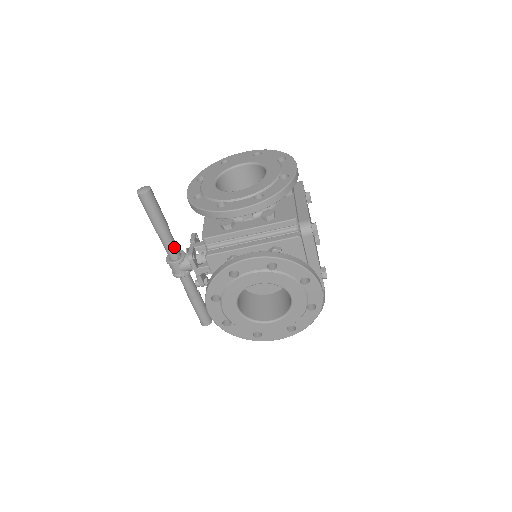
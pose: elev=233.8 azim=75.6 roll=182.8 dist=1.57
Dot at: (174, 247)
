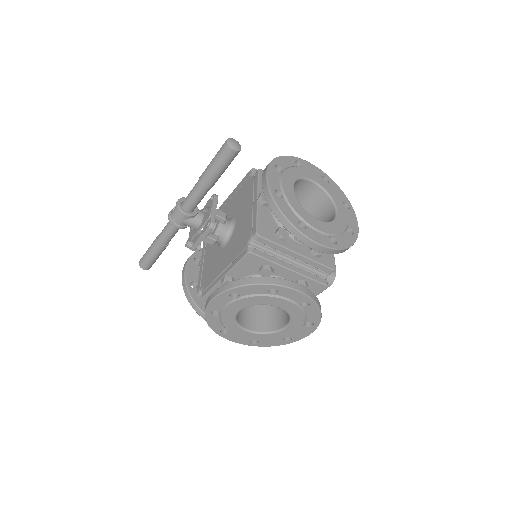
Dot at: (199, 202)
